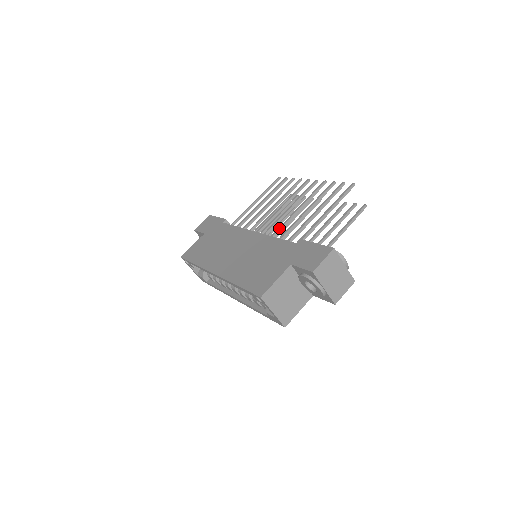
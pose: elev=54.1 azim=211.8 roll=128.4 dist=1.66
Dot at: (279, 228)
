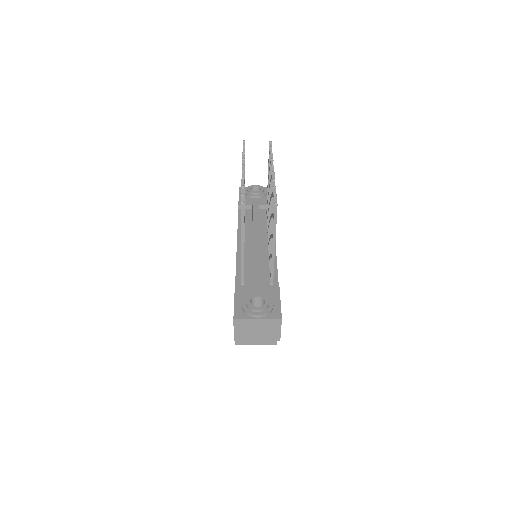
Dot at: occluded
